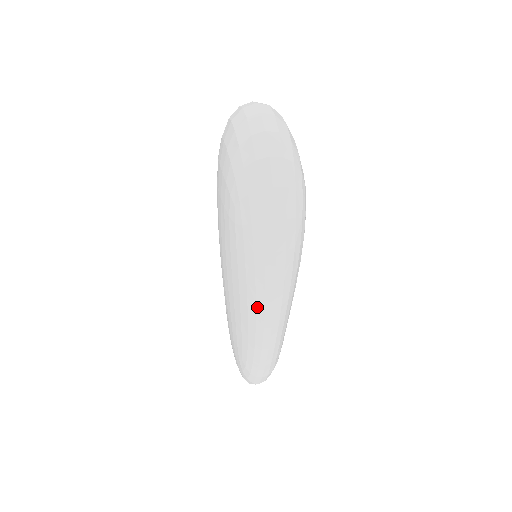
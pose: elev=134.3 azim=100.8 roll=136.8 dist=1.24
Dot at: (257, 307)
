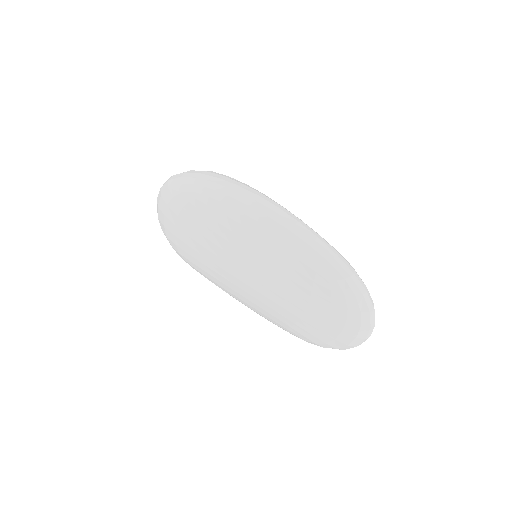
Dot at: (272, 218)
